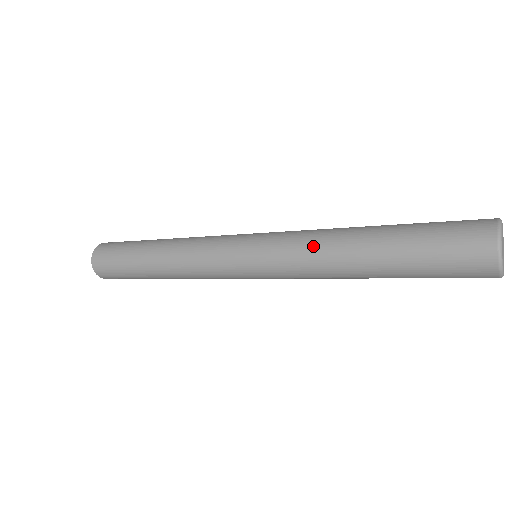
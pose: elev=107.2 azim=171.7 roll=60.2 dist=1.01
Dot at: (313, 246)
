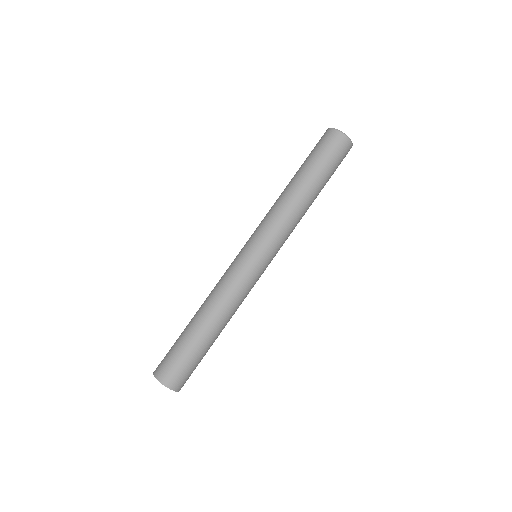
Dot at: (281, 210)
